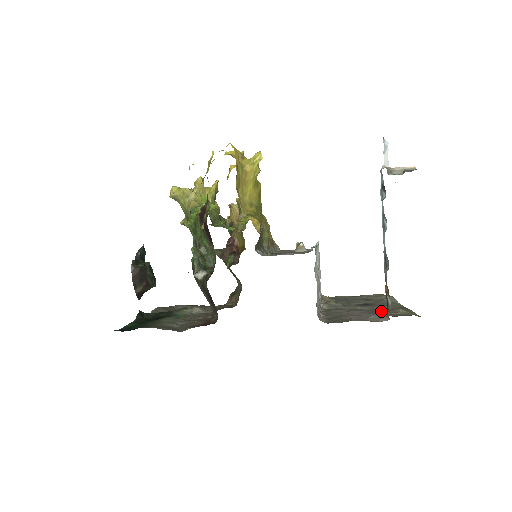
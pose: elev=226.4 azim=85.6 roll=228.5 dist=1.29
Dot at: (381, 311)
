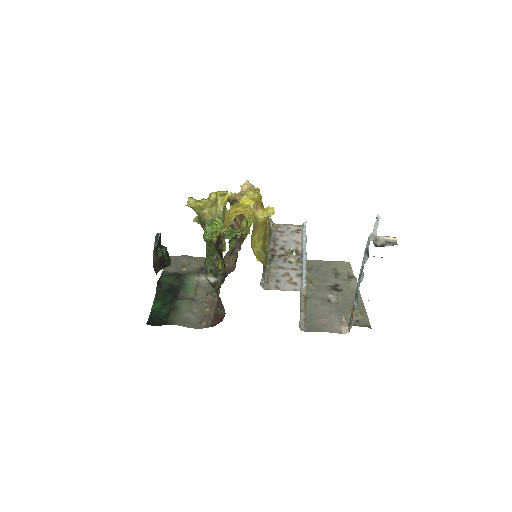
Dot at: (345, 311)
